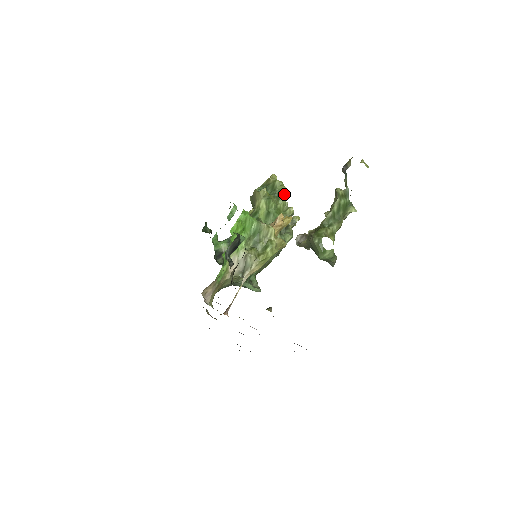
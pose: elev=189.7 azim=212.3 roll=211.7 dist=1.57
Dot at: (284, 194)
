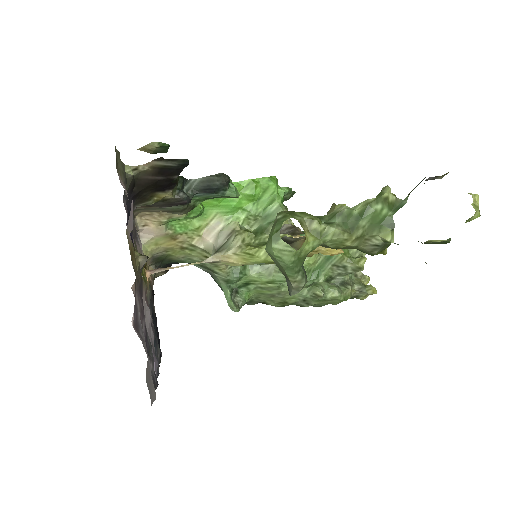
Dot at: occluded
